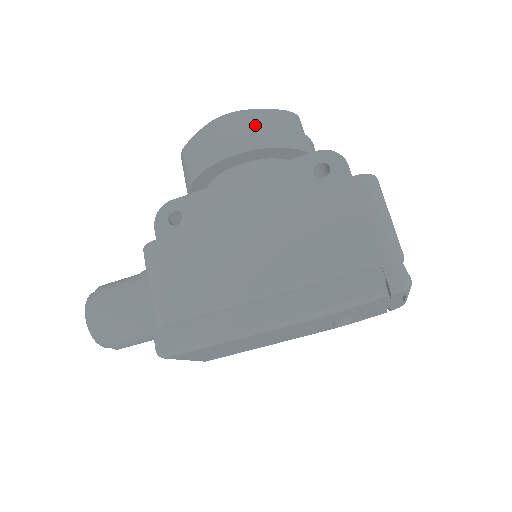
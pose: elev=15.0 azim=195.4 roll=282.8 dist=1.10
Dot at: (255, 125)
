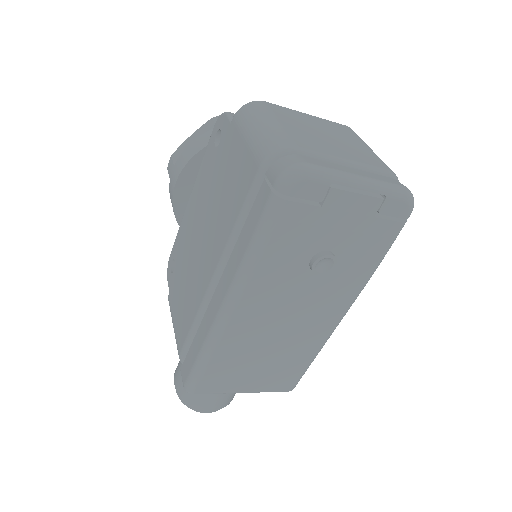
Dot at: occluded
